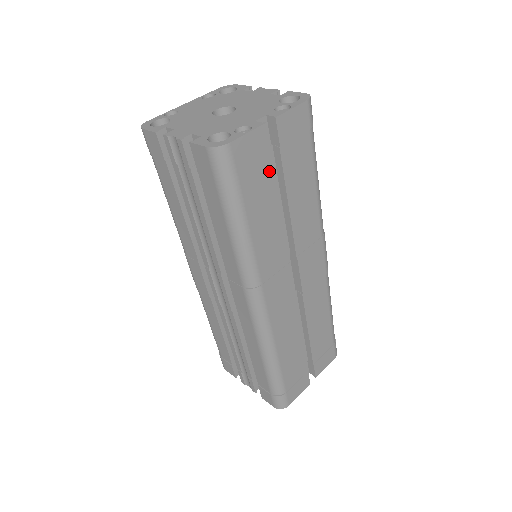
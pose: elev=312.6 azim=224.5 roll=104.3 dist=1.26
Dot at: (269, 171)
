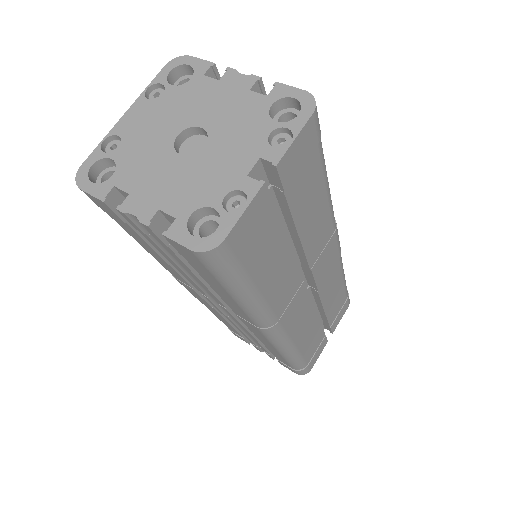
Dot at: (274, 225)
